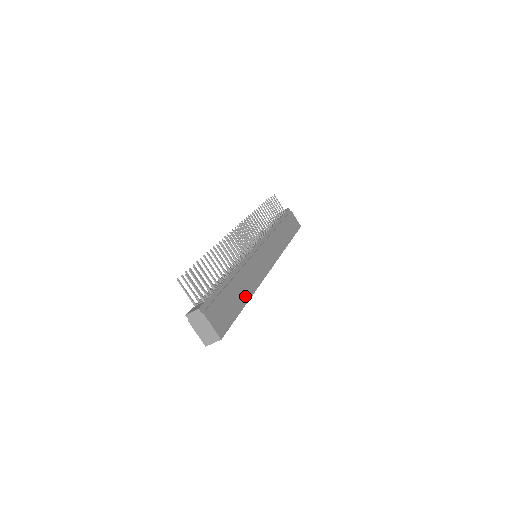
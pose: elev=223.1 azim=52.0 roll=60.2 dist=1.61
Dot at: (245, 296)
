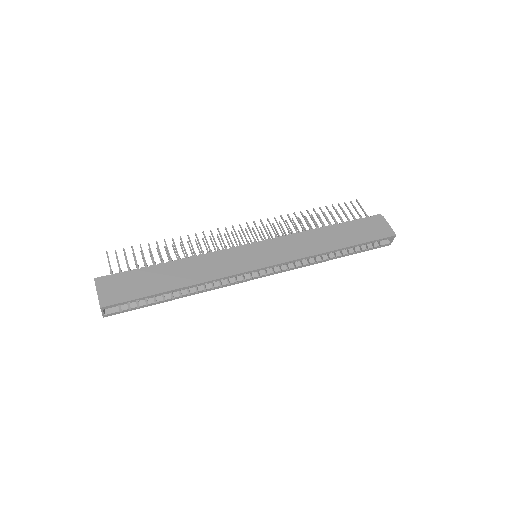
Dot at: (179, 283)
